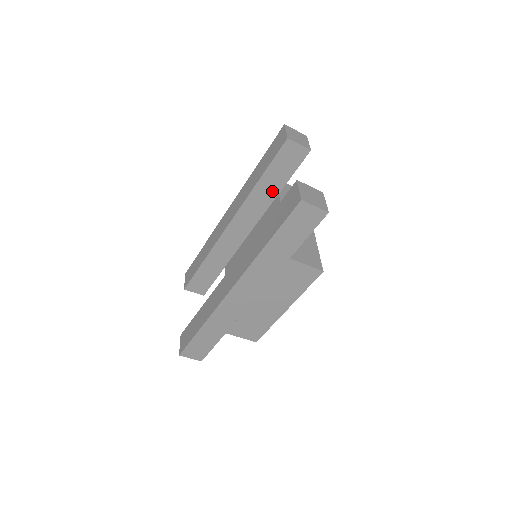
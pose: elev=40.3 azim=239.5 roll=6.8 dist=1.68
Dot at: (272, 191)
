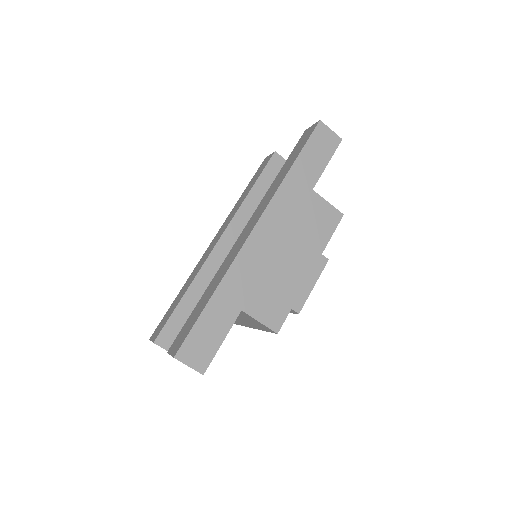
Dot at: occluded
